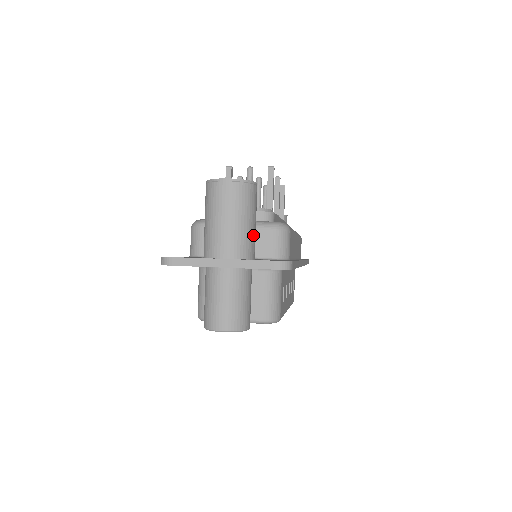
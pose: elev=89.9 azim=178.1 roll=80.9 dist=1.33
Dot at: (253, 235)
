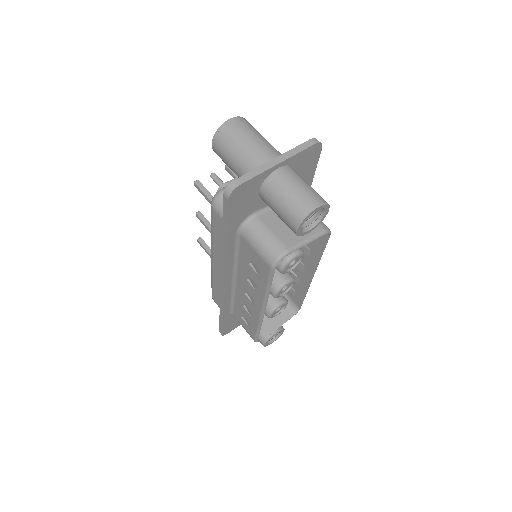
Dot at: occluded
